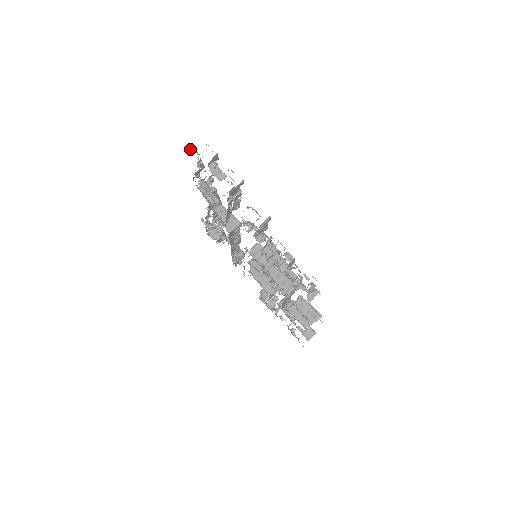
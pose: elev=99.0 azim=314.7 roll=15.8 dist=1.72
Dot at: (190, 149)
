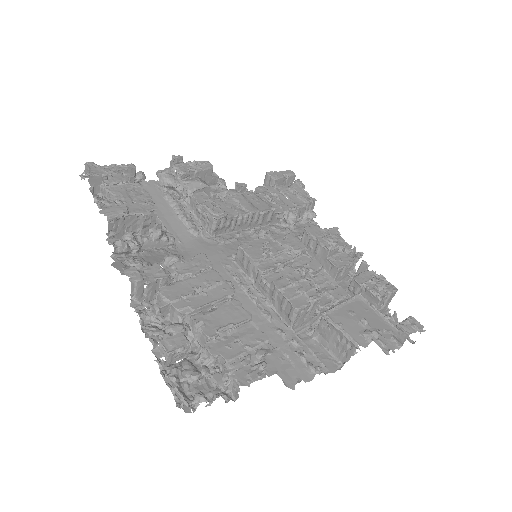
Dot at: occluded
